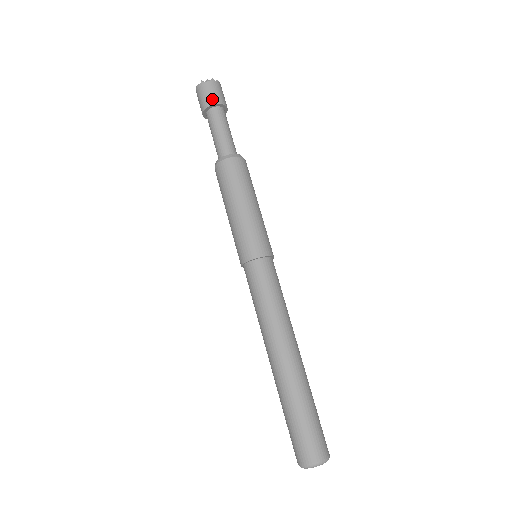
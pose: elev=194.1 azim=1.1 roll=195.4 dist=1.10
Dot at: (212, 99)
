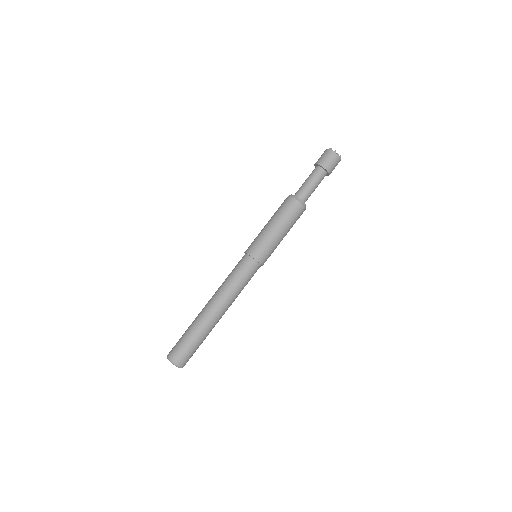
Dot at: (329, 166)
